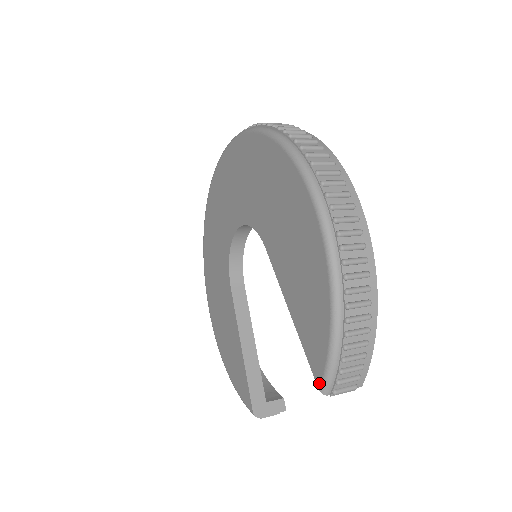
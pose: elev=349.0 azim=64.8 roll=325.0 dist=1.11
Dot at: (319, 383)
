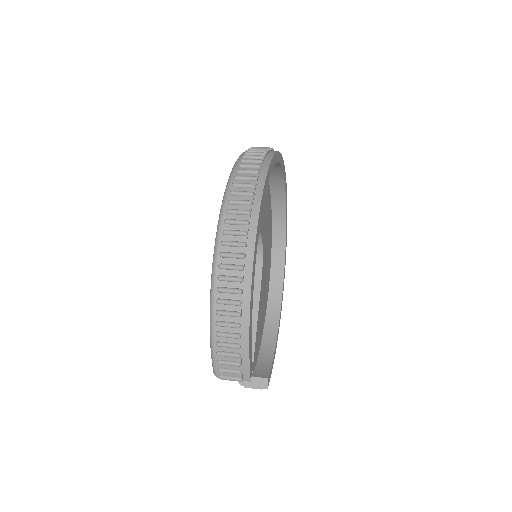
Dot at: occluded
